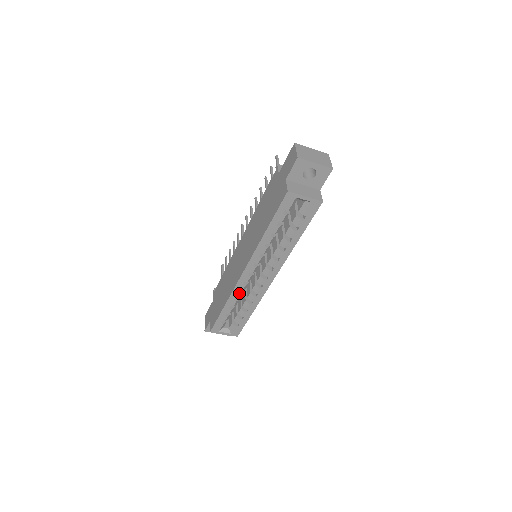
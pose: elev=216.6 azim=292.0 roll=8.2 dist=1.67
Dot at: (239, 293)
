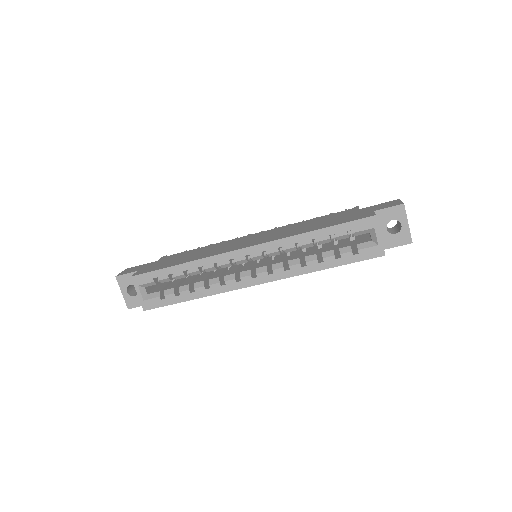
Dot at: (213, 265)
